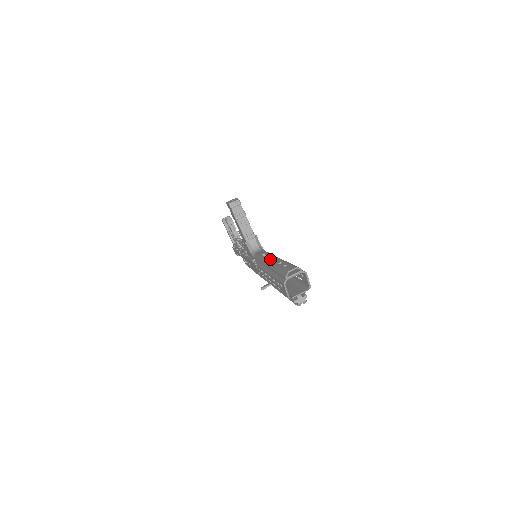
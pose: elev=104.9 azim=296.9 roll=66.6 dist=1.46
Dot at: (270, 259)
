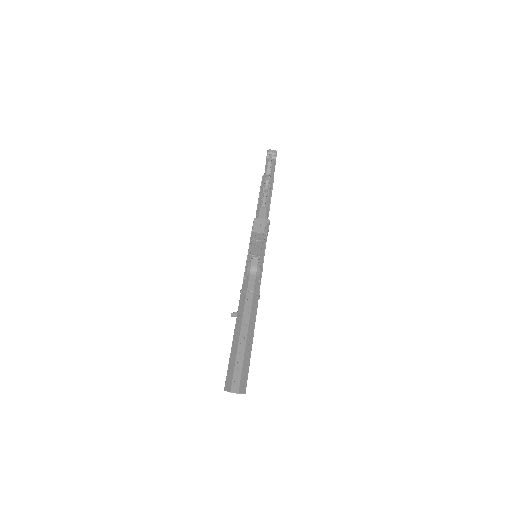
Dot at: (243, 326)
